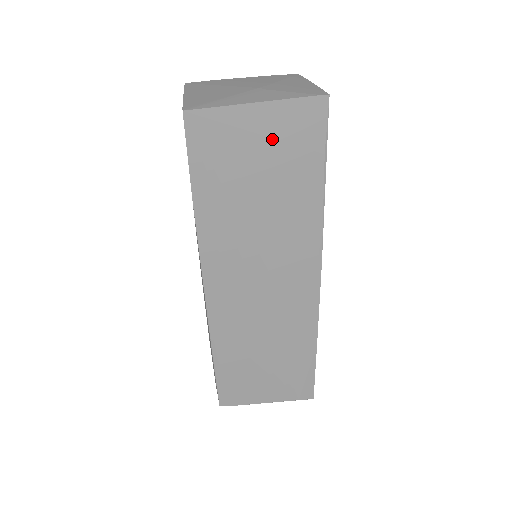
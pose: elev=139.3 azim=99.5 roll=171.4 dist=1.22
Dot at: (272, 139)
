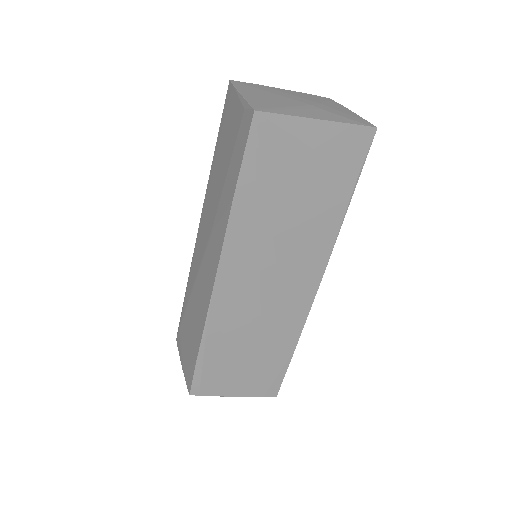
Dot at: (320, 155)
